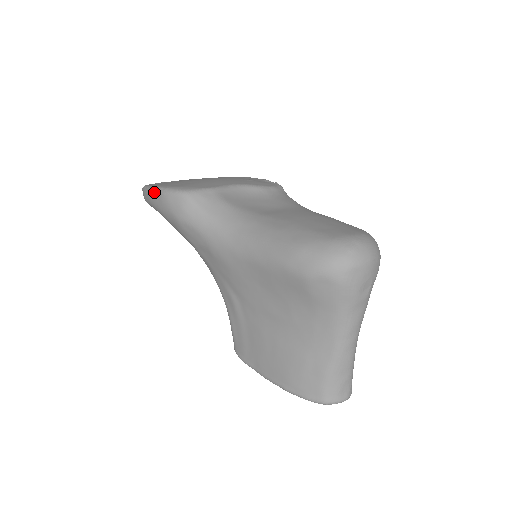
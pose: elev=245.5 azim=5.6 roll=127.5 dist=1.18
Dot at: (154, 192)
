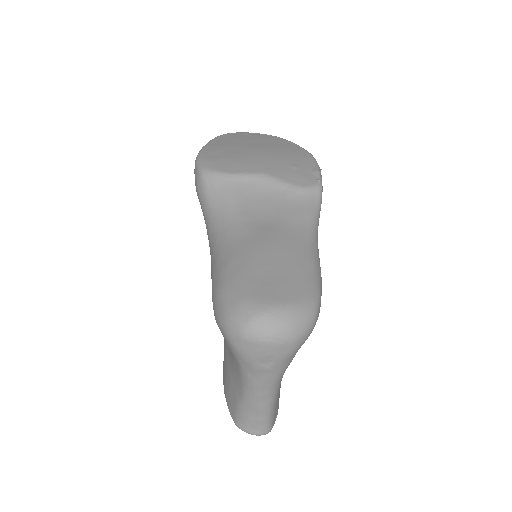
Dot at: occluded
